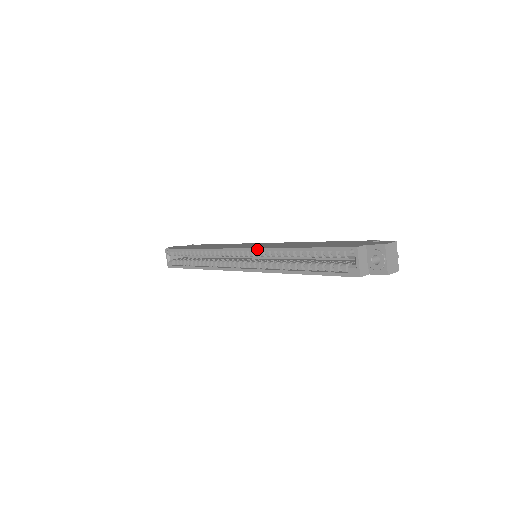
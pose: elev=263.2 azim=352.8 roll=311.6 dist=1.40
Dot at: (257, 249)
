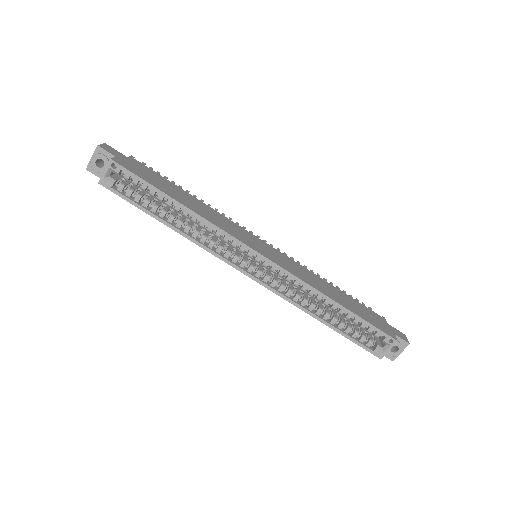
Dot at: (290, 274)
